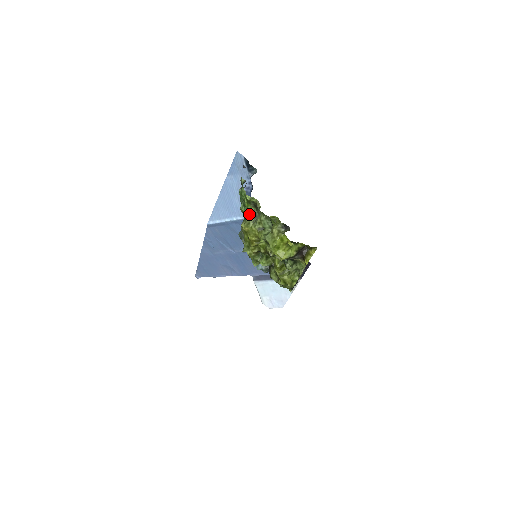
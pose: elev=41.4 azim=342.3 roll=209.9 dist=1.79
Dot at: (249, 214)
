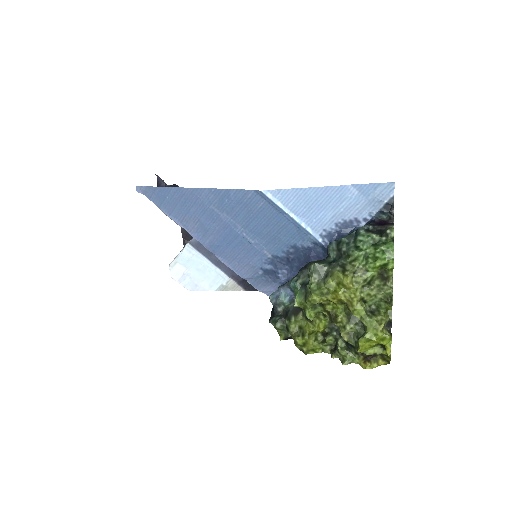
Dot at: (366, 274)
